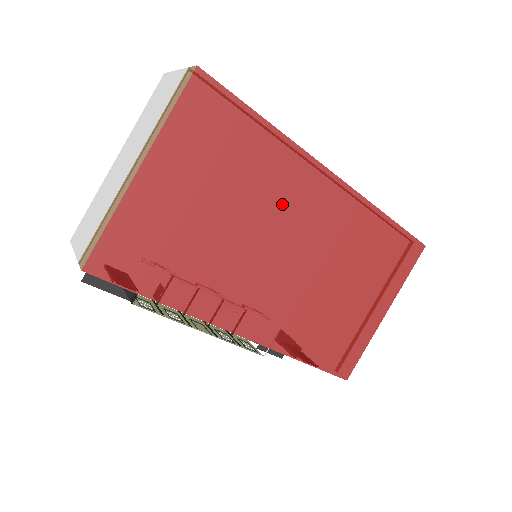
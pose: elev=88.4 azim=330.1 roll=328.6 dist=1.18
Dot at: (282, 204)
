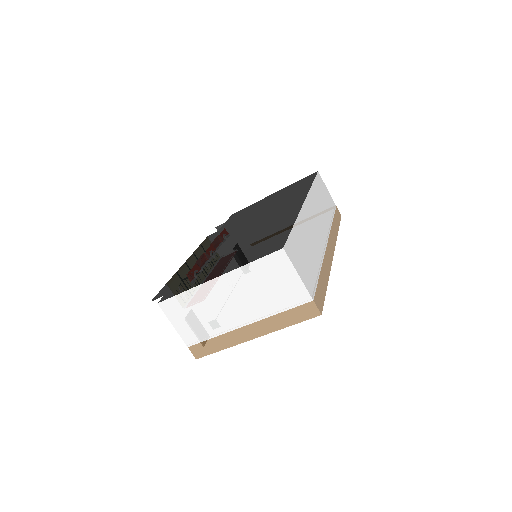
Dot at: occluded
